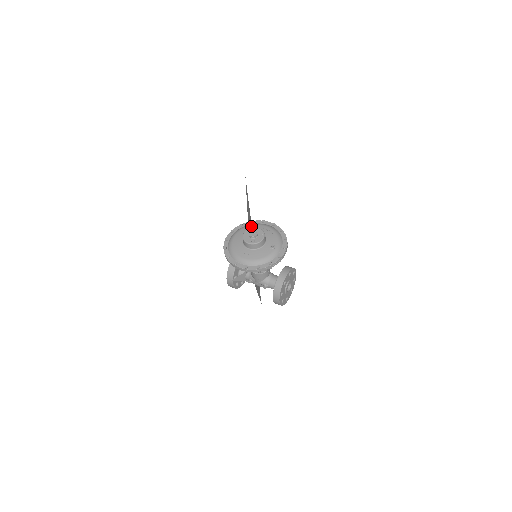
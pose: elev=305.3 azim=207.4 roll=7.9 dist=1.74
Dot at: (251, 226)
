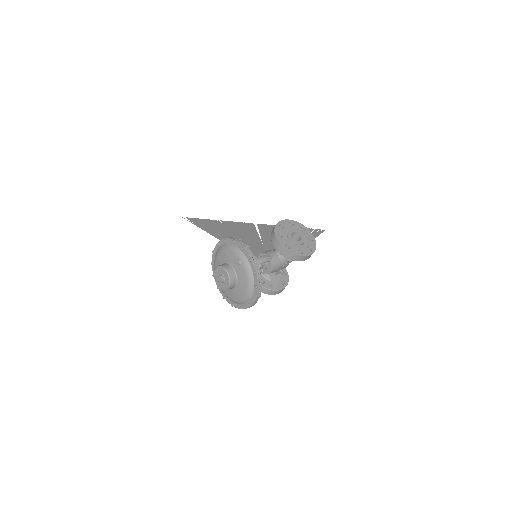
Dot at: occluded
